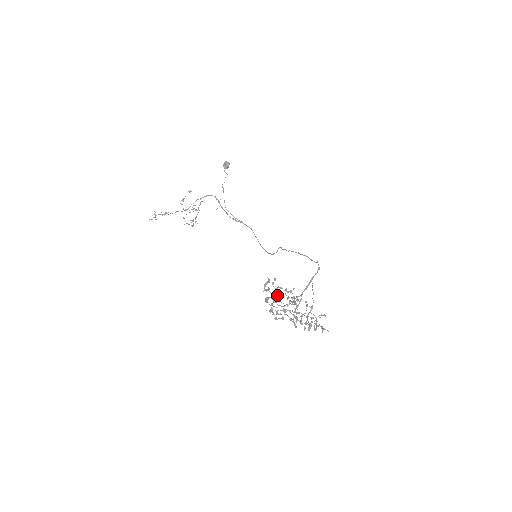
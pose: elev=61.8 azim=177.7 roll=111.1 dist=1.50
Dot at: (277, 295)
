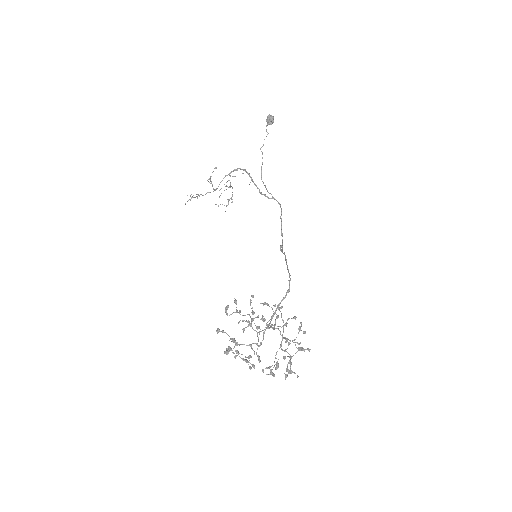
Dot at: (251, 318)
